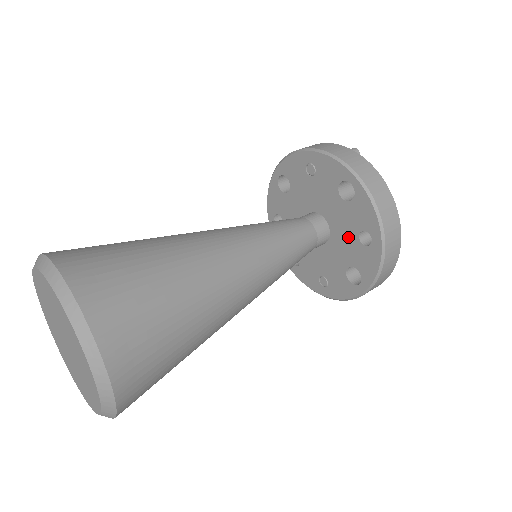
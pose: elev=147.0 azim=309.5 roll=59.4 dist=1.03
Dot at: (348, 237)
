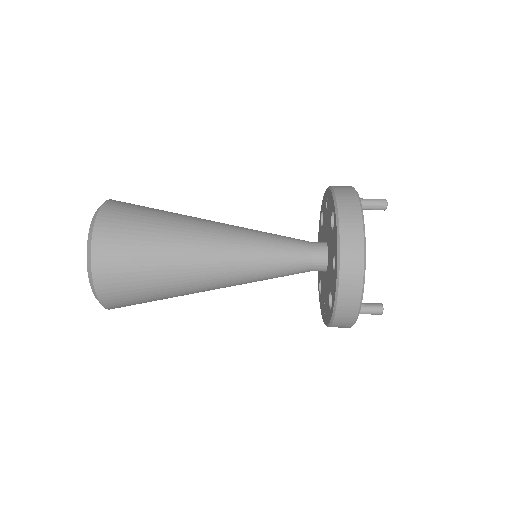
Dot at: (331, 263)
